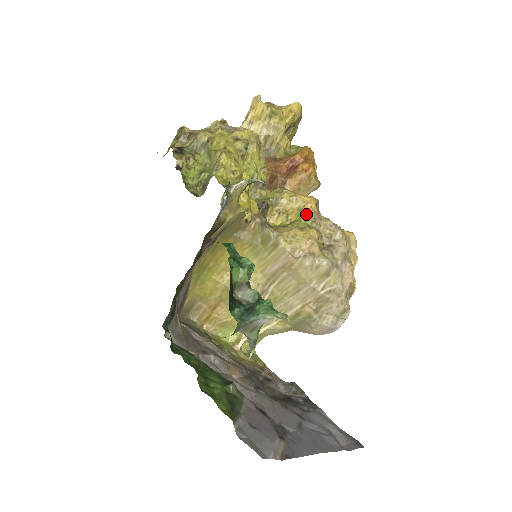
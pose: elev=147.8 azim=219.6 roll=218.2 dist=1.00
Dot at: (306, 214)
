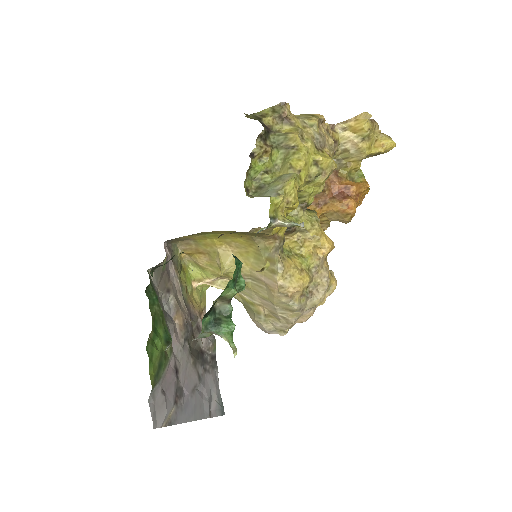
Dot at: (315, 257)
